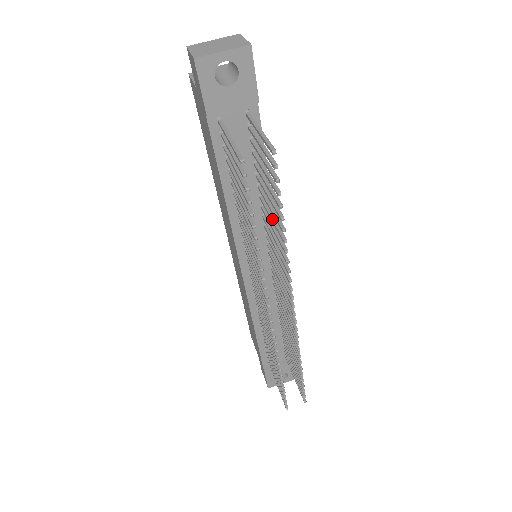
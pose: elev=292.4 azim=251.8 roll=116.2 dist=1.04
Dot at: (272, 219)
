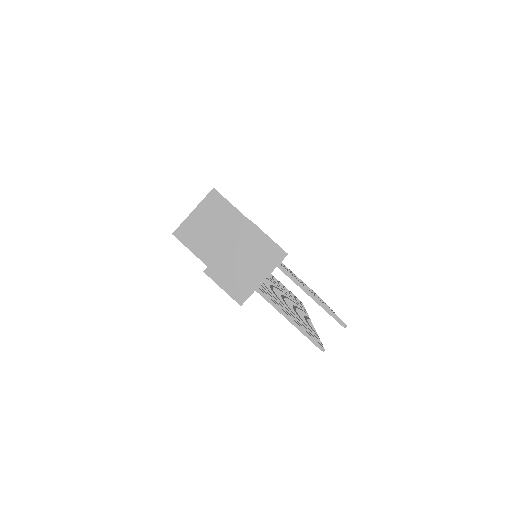
Dot at: occluded
